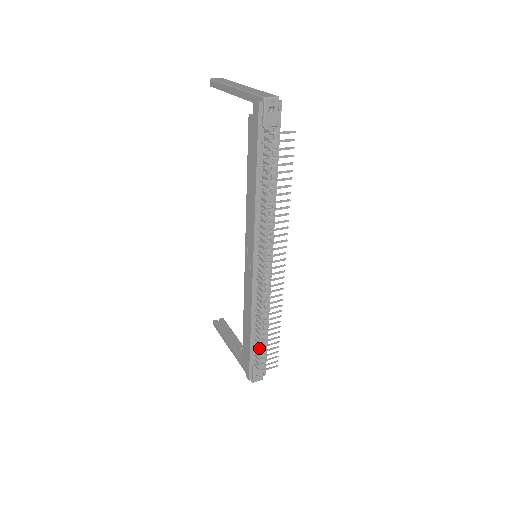
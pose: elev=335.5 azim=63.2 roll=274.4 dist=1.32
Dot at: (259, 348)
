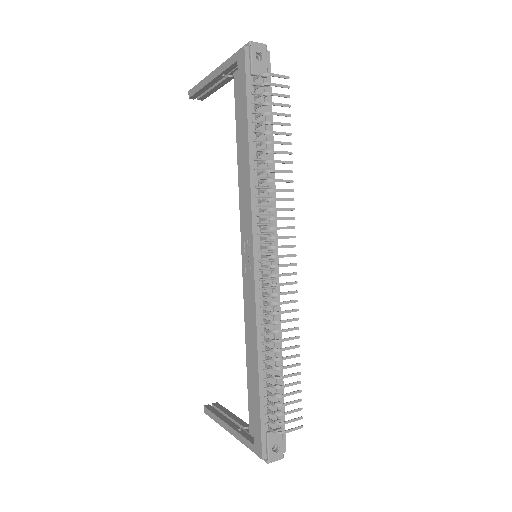
Dot at: (272, 399)
